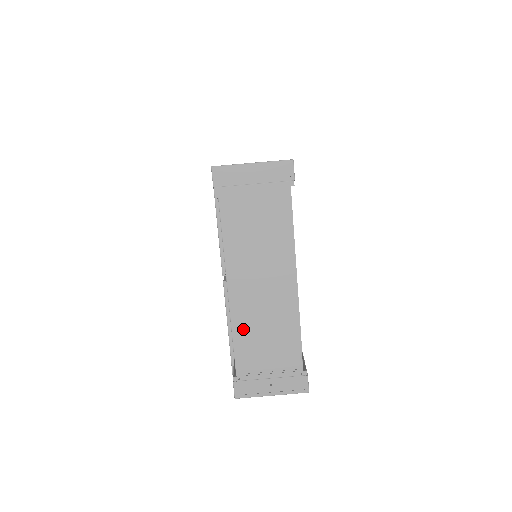
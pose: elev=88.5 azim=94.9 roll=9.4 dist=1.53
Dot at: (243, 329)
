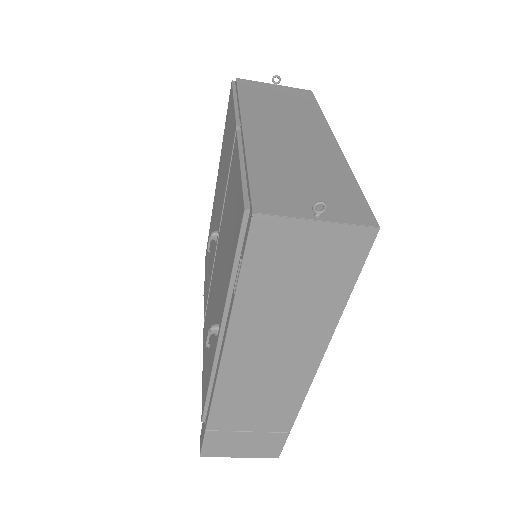
Dot at: occluded
